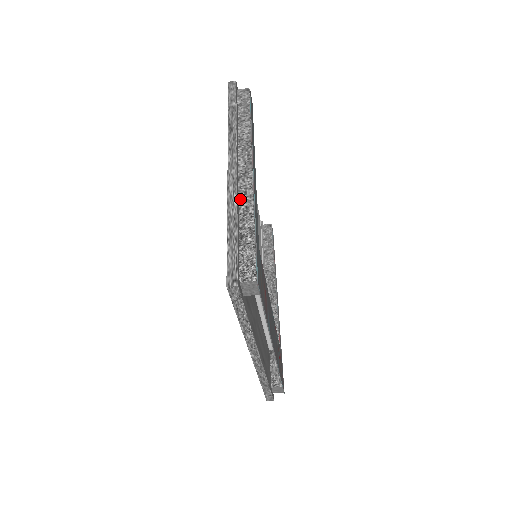
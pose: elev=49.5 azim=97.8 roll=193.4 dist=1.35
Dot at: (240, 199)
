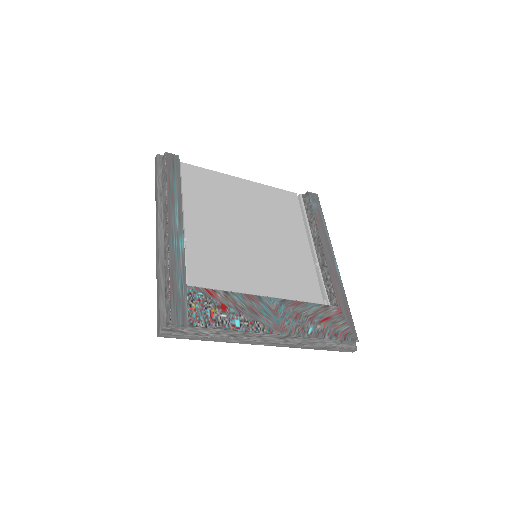
Dot at: (164, 259)
